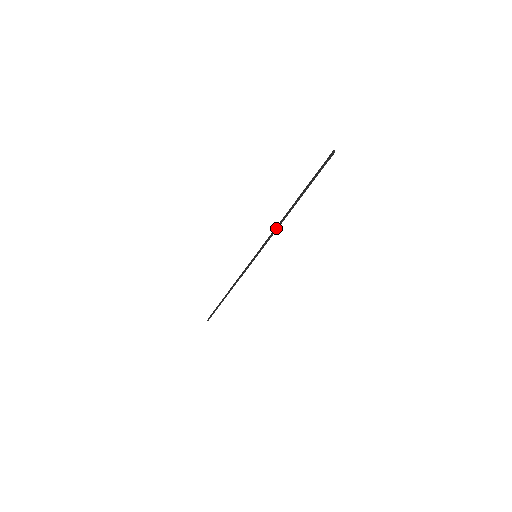
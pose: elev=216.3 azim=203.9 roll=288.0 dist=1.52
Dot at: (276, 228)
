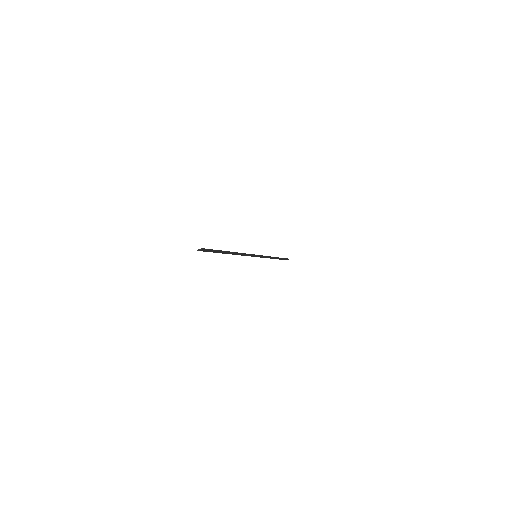
Dot at: occluded
